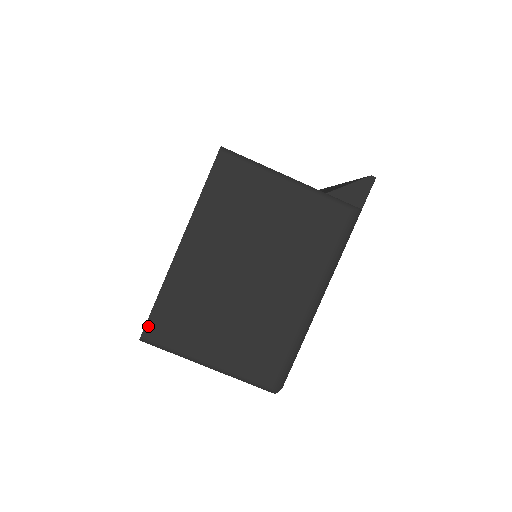
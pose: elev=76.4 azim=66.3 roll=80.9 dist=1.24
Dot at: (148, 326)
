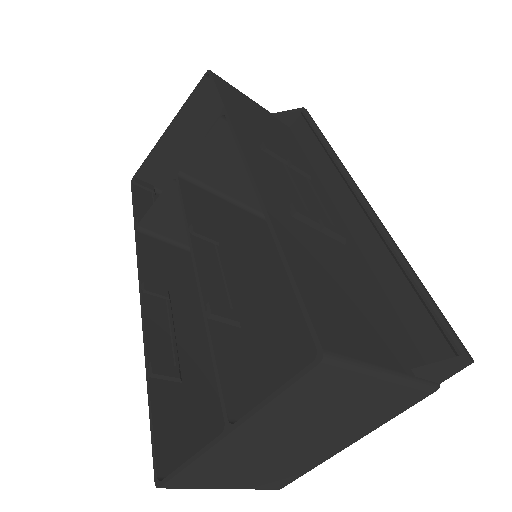
Dot at: (170, 482)
